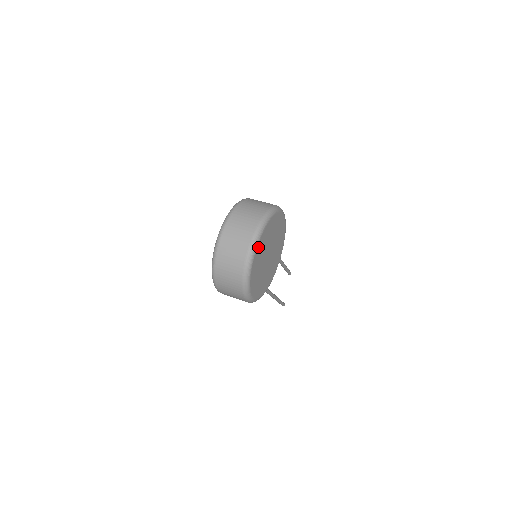
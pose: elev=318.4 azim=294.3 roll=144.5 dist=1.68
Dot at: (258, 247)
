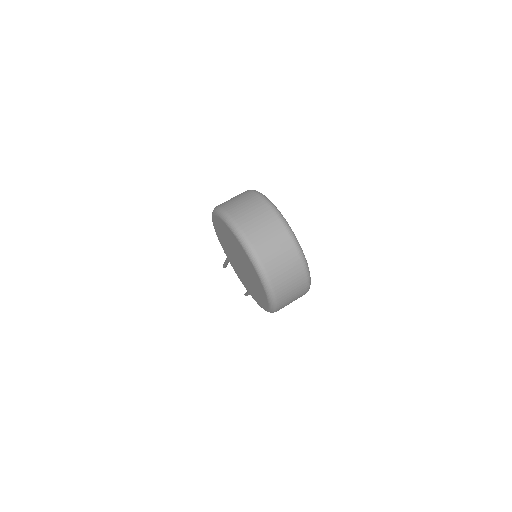
Dot at: occluded
